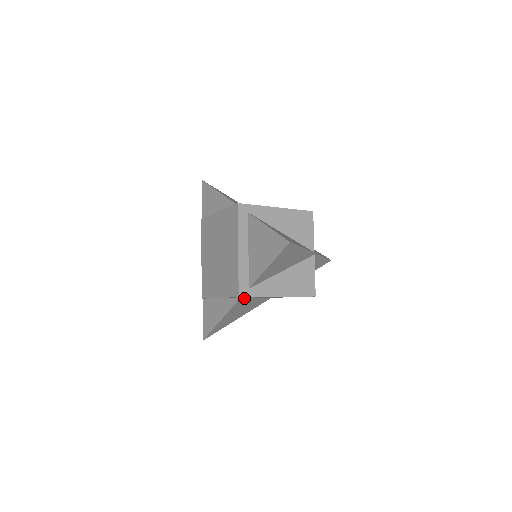
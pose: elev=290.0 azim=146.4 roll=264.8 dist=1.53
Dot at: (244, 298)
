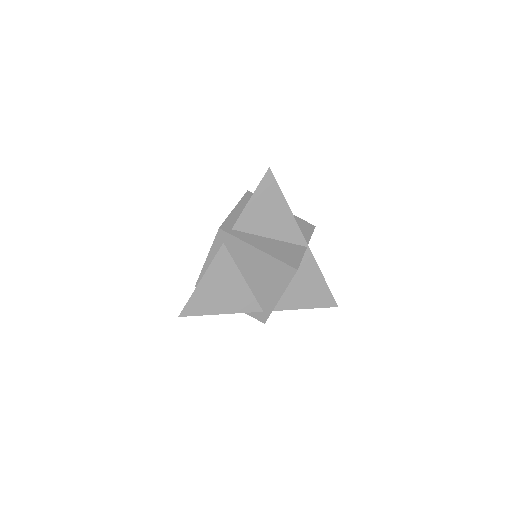
Dot at: (227, 253)
